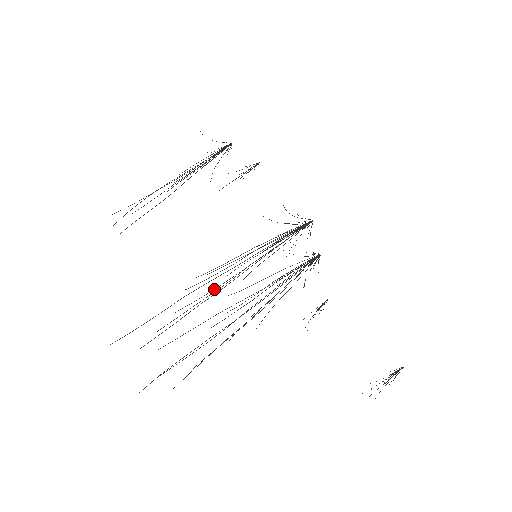
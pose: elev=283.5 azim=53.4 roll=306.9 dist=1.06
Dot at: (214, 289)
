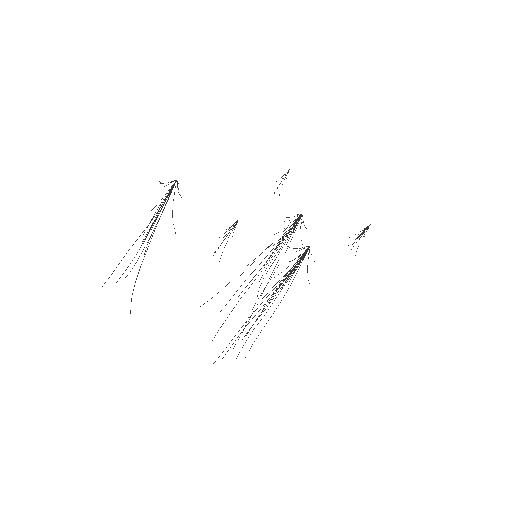
Dot at: occluded
